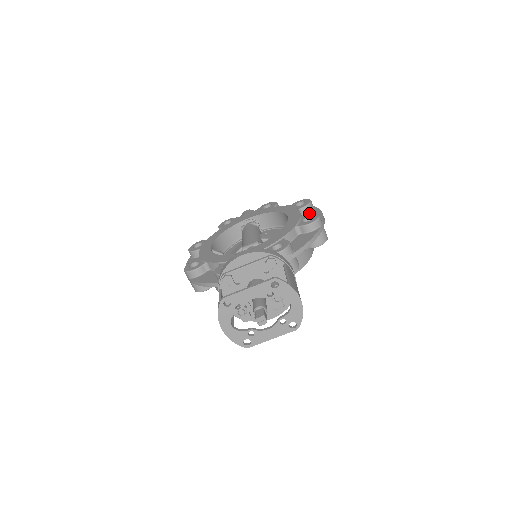
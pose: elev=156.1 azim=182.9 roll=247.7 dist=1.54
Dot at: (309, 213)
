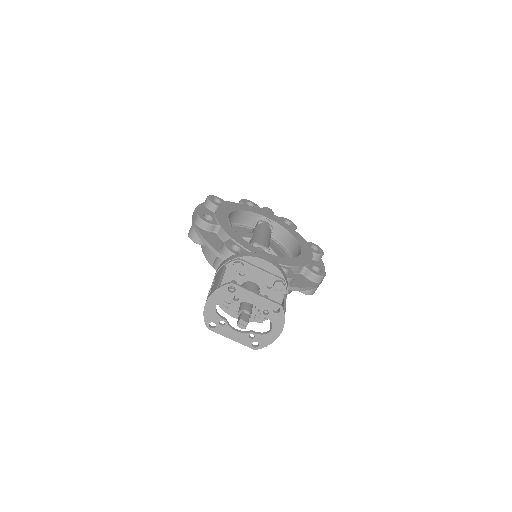
Dot at: (315, 261)
